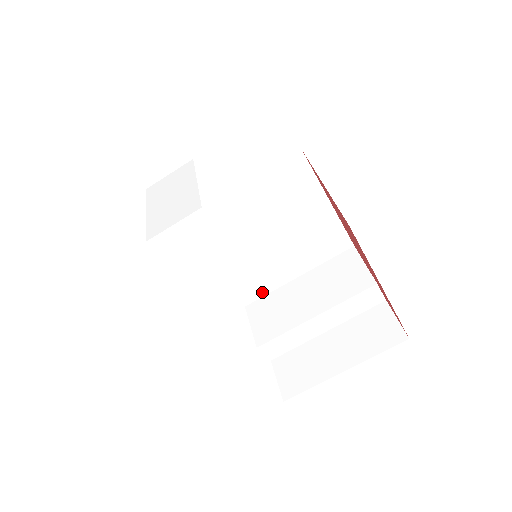
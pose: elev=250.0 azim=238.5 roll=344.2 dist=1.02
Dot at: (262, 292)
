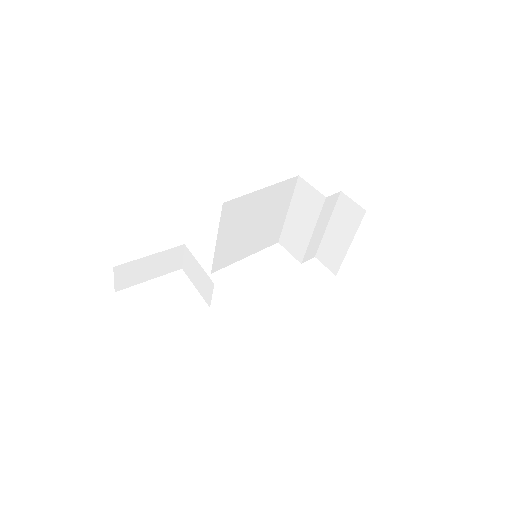
Dot at: (279, 232)
